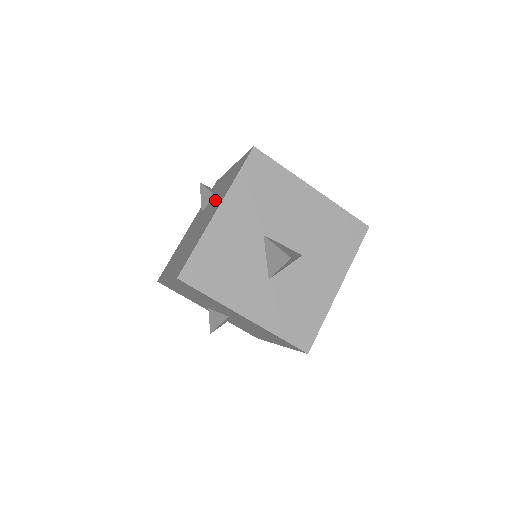
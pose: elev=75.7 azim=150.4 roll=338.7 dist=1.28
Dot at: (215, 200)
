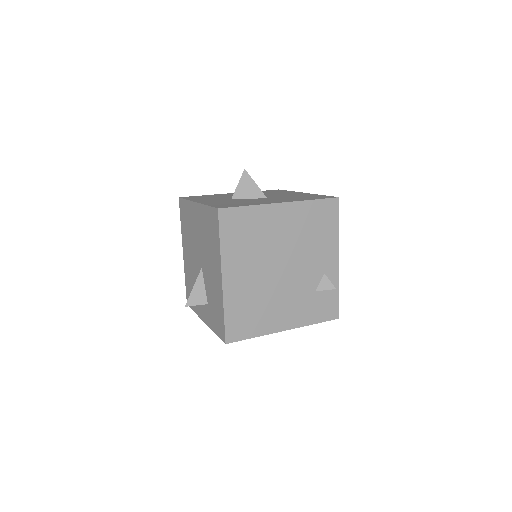
Dot at: occluded
